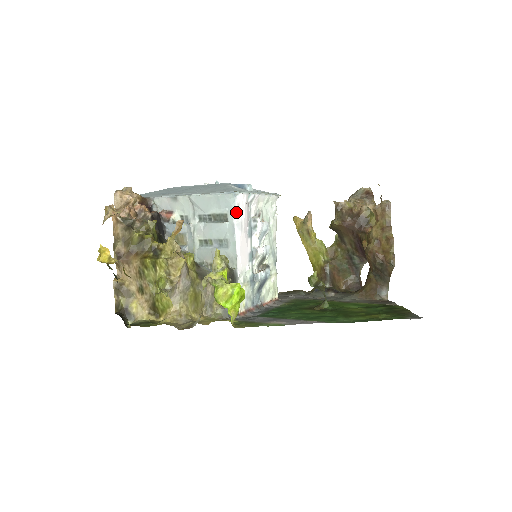
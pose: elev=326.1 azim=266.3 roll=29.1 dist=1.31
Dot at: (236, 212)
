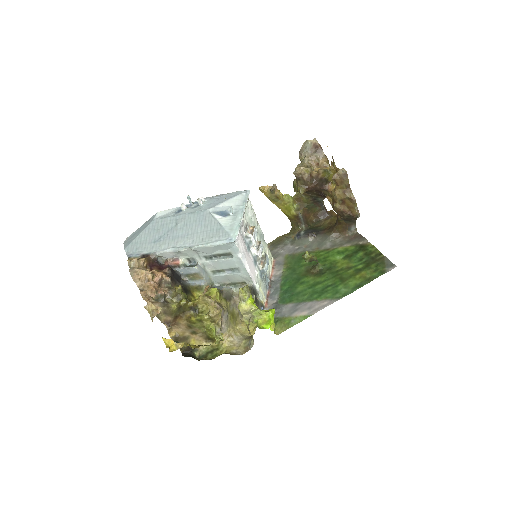
Dot at: (238, 250)
